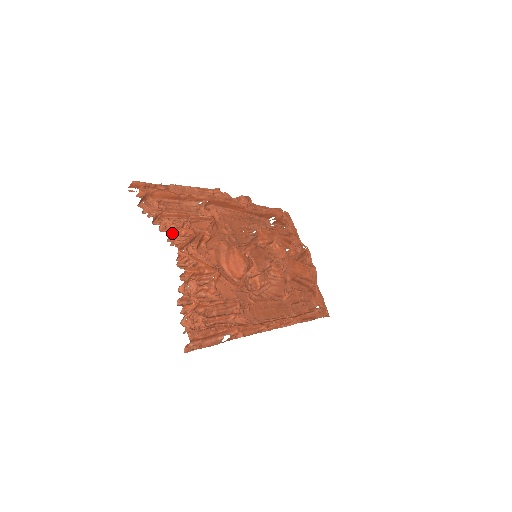
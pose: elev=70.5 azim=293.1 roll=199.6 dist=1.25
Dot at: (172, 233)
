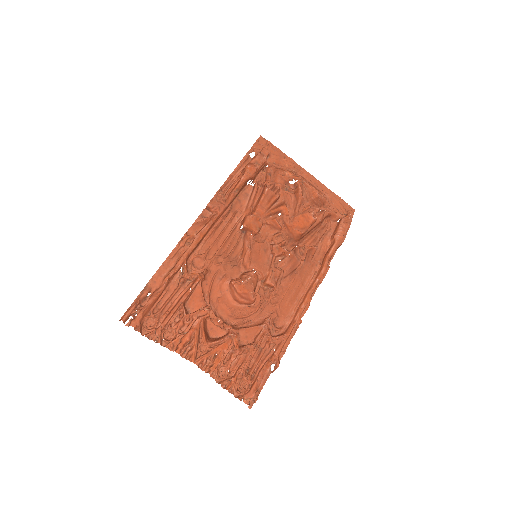
Dot at: (181, 350)
